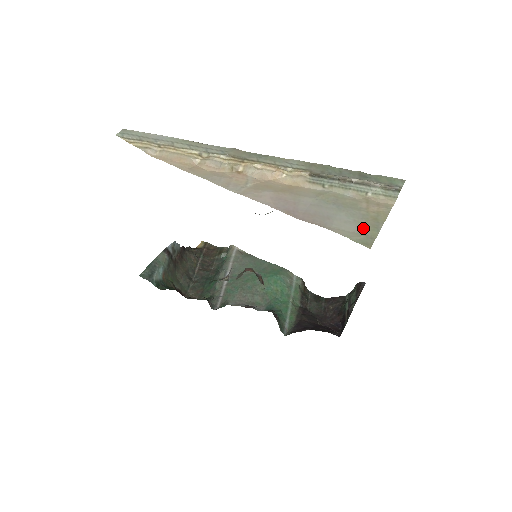
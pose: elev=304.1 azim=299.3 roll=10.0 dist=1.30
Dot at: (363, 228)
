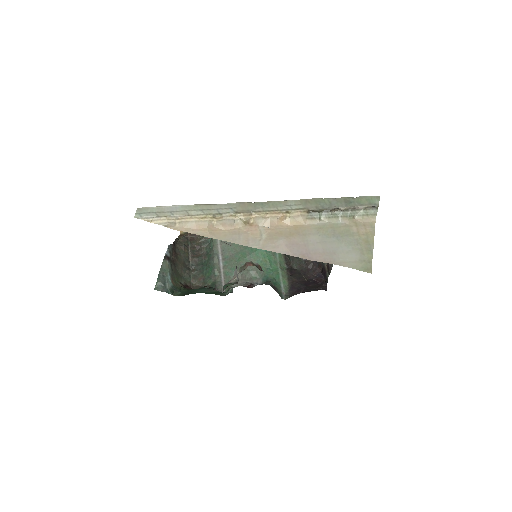
Dot at: (361, 254)
